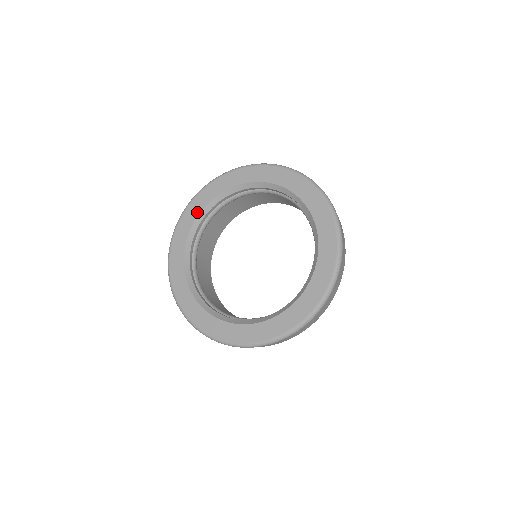
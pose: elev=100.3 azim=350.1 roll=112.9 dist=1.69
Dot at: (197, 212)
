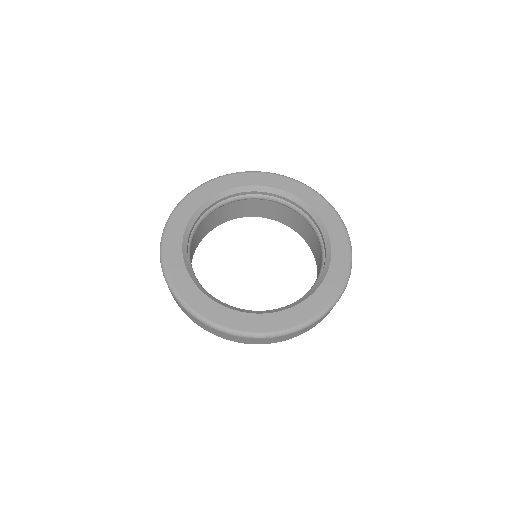
Dot at: (256, 183)
